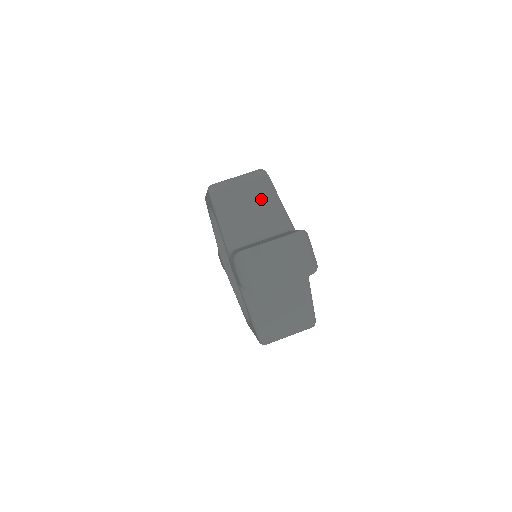
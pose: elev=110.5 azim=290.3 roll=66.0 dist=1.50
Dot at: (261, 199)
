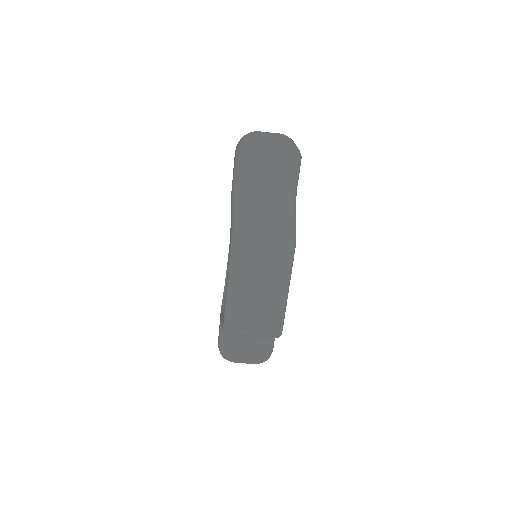
Dot at: occluded
